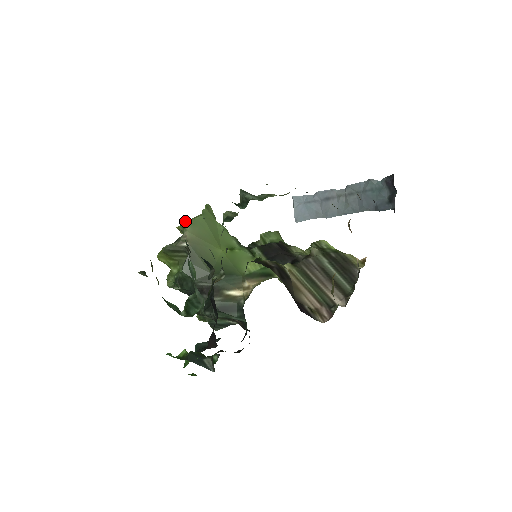
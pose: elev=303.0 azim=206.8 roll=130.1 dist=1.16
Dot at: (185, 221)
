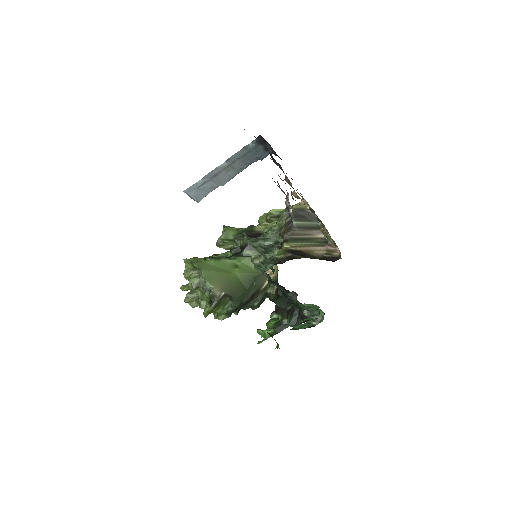
Dot at: (191, 283)
